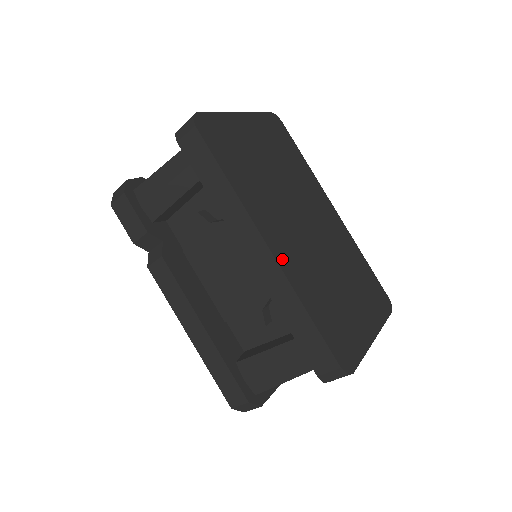
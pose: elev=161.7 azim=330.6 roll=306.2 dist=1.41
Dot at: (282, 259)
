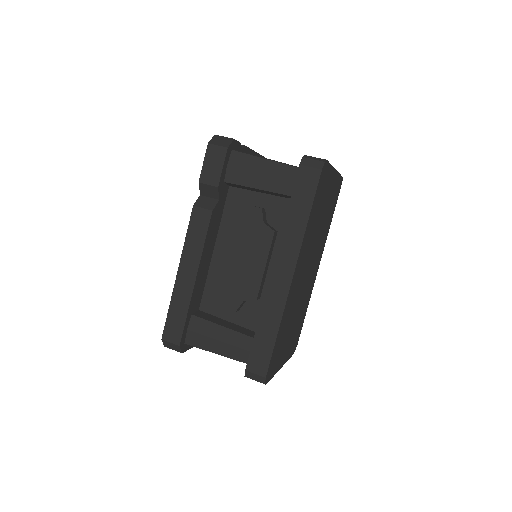
Dot at: (291, 290)
